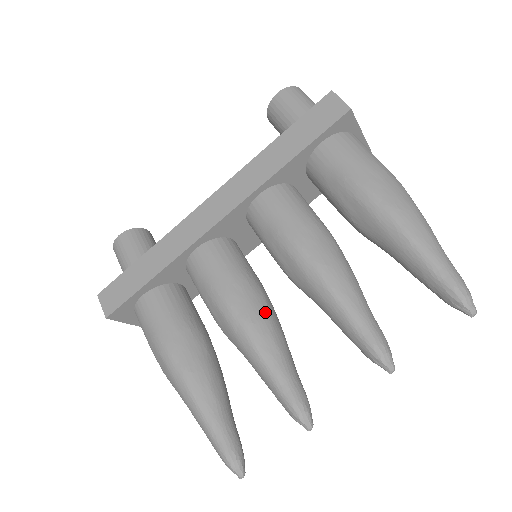
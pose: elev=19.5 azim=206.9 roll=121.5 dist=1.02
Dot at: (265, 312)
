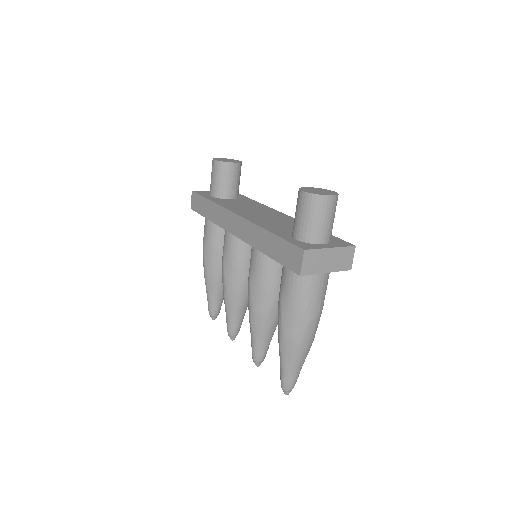
Dot at: (238, 290)
